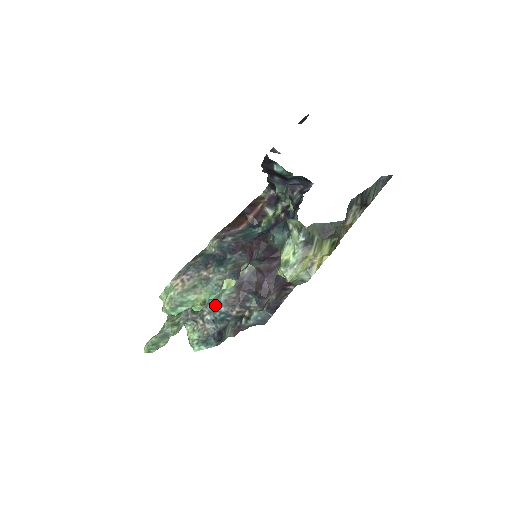
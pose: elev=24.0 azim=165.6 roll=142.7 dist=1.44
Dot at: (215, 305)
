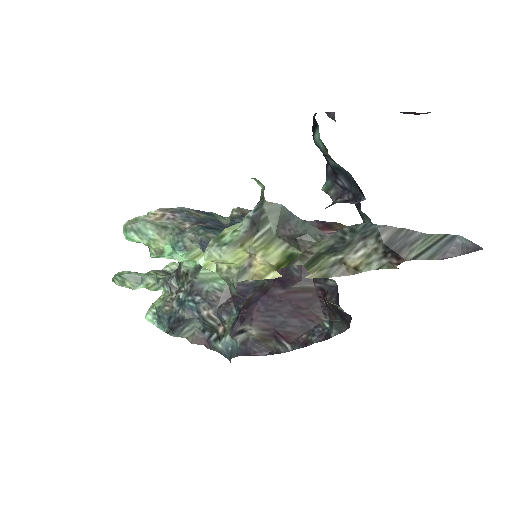
Dot at: (196, 288)
